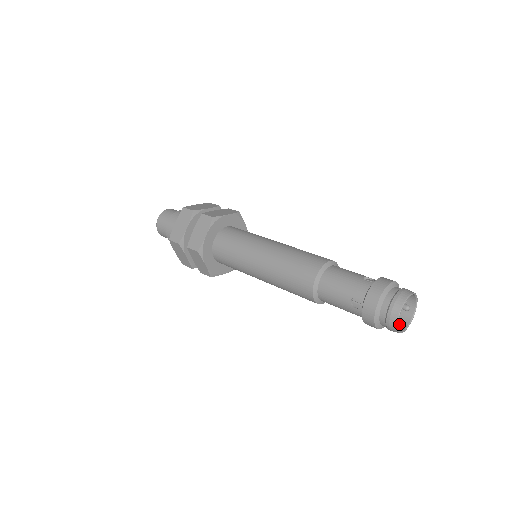
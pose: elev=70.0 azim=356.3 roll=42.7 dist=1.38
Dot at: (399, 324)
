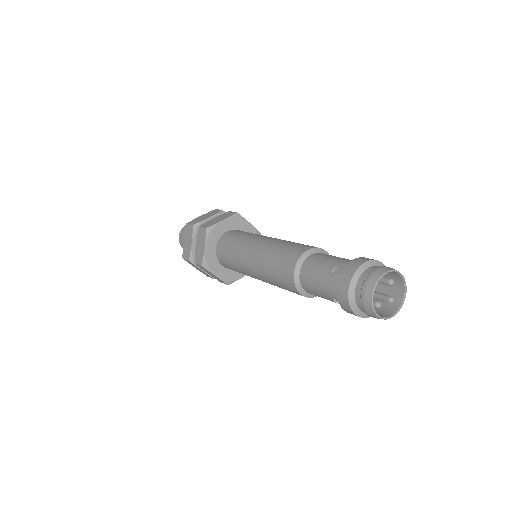
Dot at: occluded
